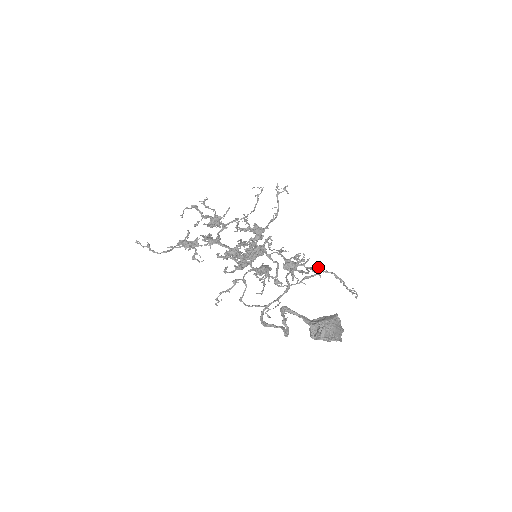
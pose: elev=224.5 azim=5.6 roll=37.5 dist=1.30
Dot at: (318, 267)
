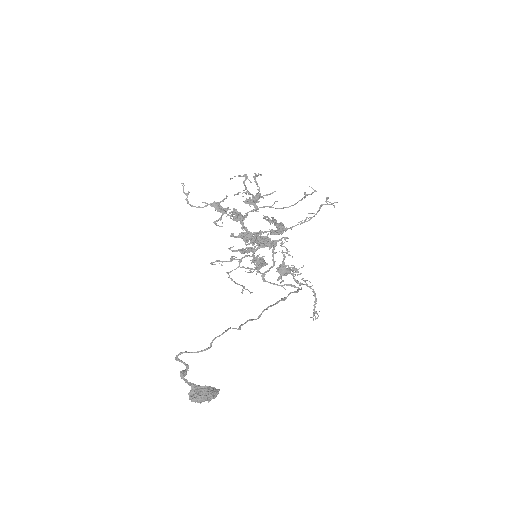
Dot at: (307, 280)
